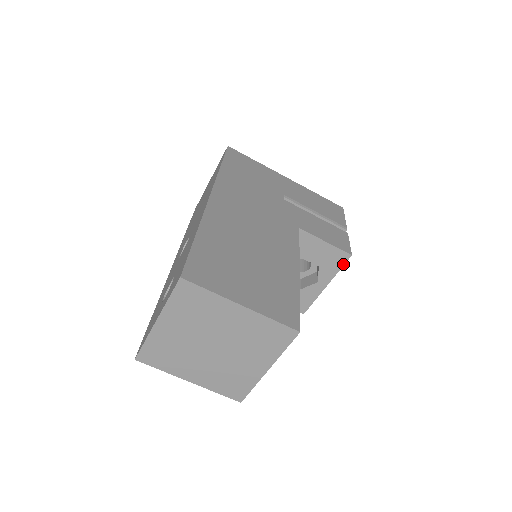
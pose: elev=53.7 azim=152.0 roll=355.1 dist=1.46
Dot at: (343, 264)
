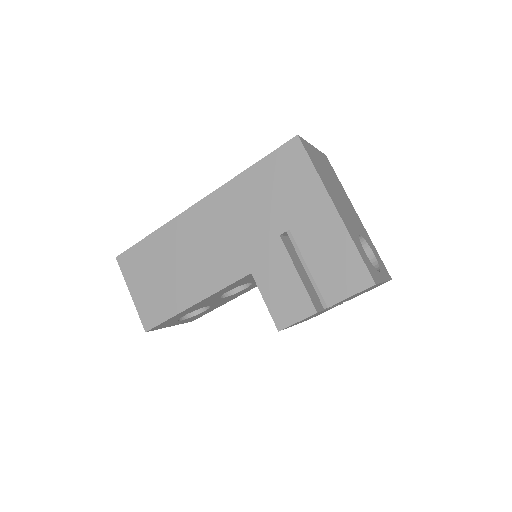
Dot at: occluded
